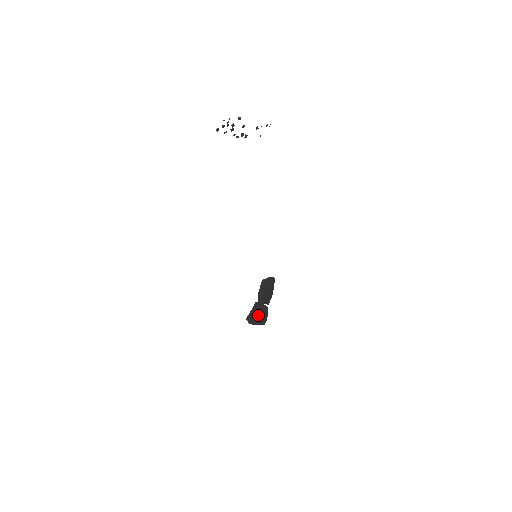
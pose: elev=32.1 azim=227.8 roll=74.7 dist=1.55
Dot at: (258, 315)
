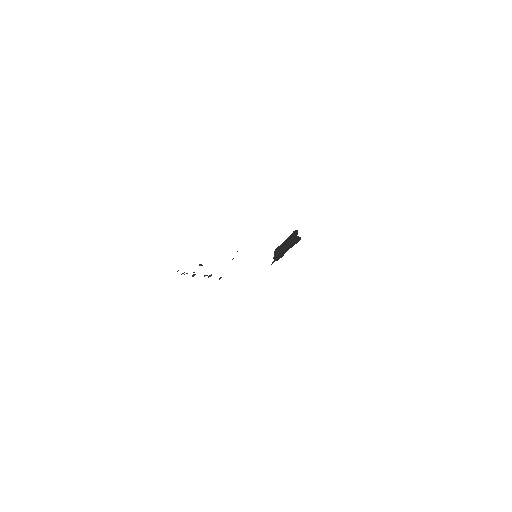
Dot at: occluded
